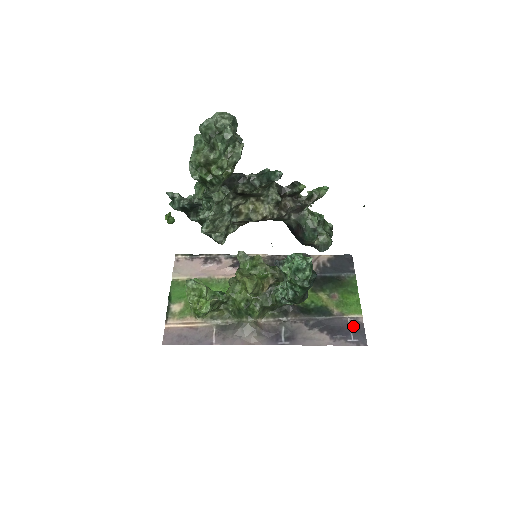
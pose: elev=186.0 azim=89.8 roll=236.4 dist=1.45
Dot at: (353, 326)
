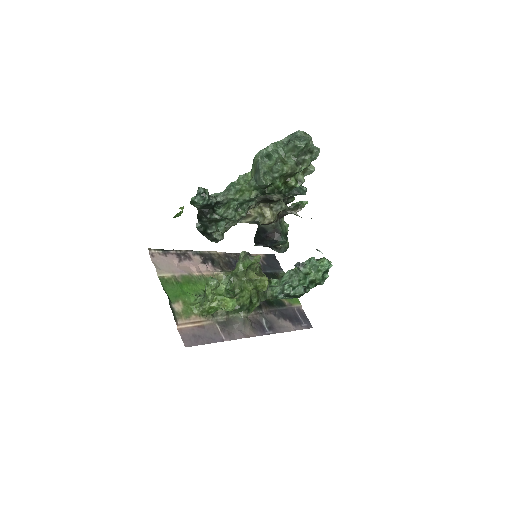
Dot at: (300, 314)
